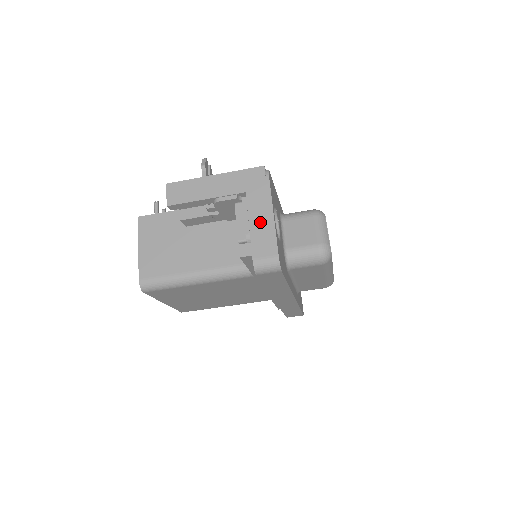
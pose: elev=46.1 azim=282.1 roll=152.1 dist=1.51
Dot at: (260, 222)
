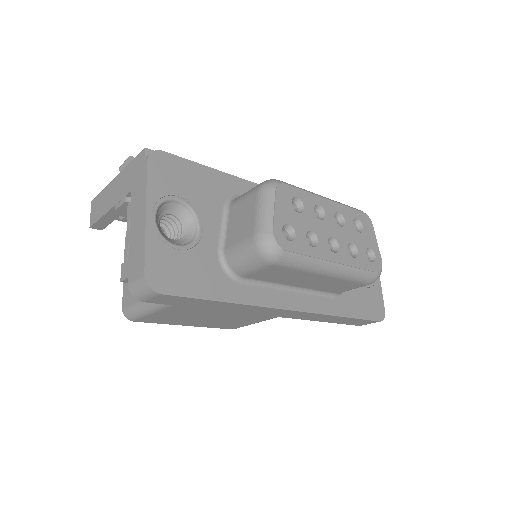
Dot at: (136, 229)
